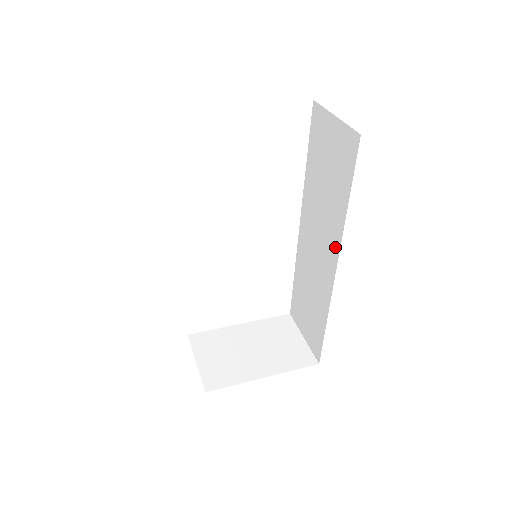
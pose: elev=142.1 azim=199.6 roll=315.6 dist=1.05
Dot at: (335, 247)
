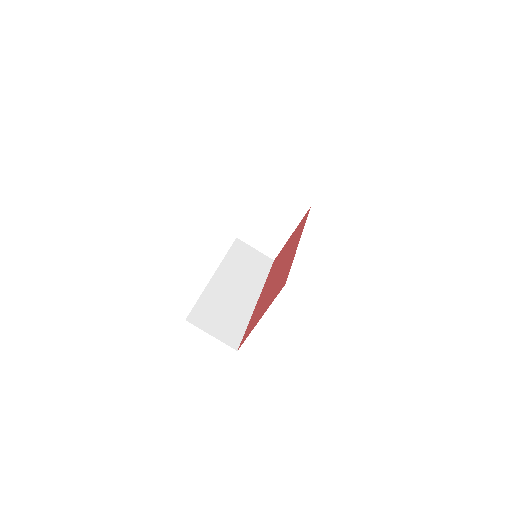
Dot at: occluded
